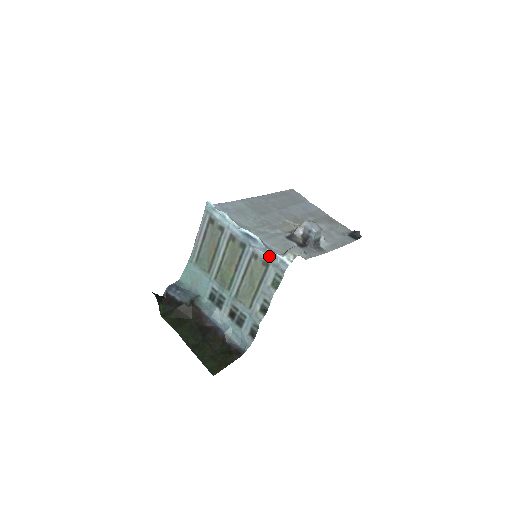
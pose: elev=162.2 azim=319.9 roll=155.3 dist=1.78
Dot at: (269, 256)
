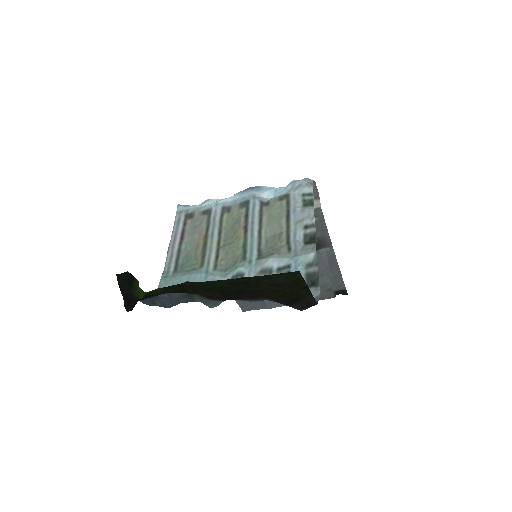
Dot at: (284, 191)
